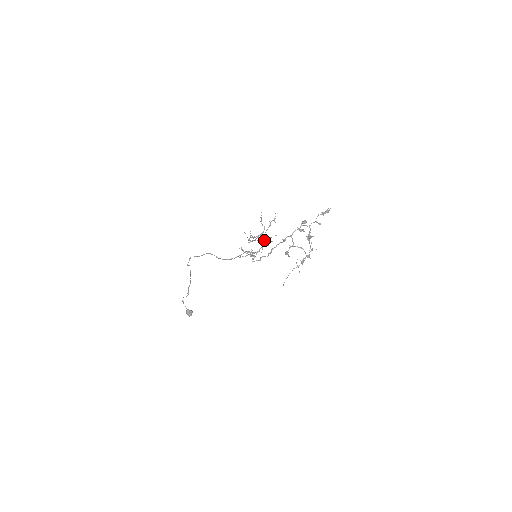
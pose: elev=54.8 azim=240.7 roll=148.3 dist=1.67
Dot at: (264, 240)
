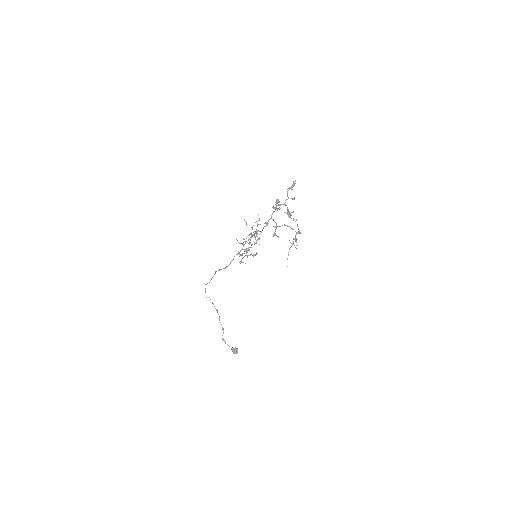
Dot at: occluded
